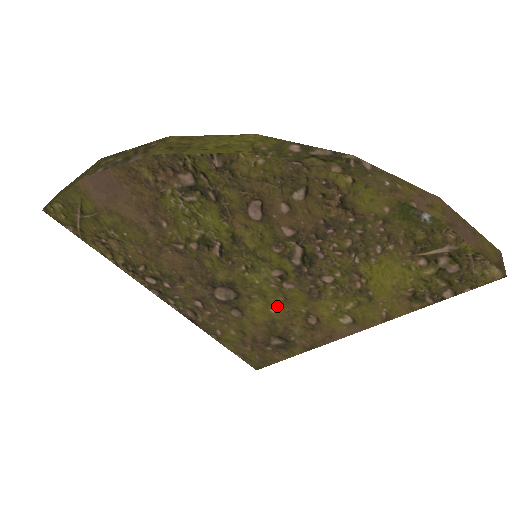
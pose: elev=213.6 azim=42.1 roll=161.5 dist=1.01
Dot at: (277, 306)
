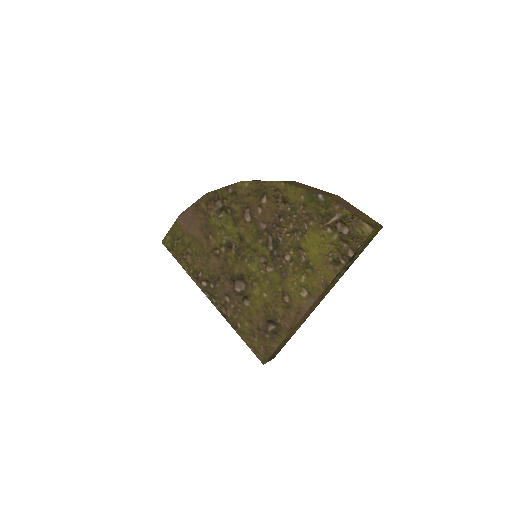
Dot at: (266, 289)
